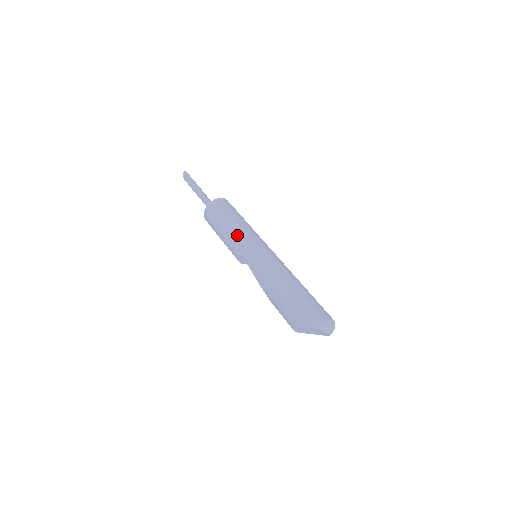
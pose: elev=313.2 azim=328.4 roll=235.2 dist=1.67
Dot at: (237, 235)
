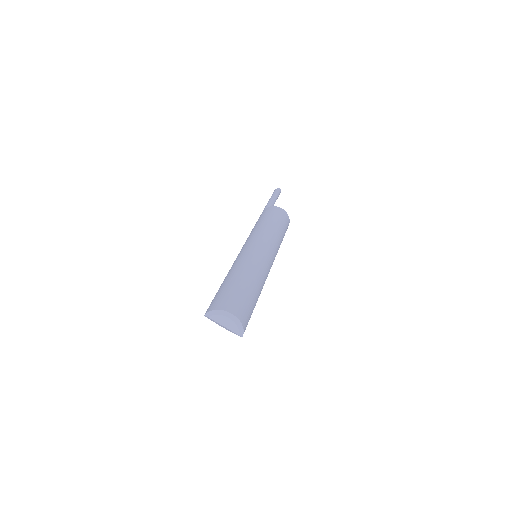
Dot at: (249, 235)
